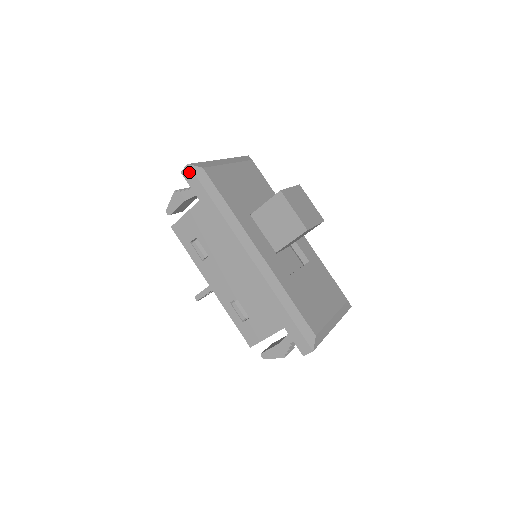
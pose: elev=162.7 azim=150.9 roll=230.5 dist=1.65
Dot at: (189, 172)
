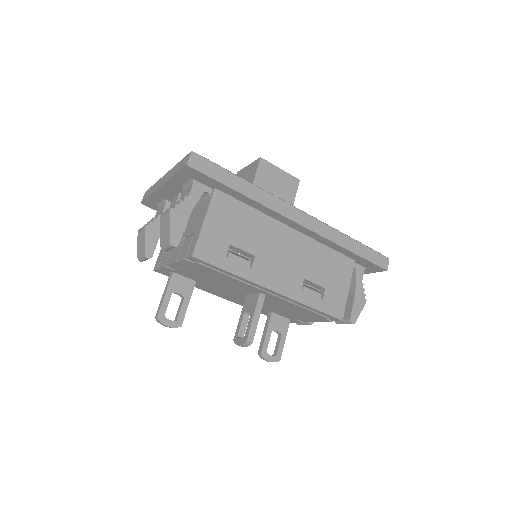
Dot at: (198, 159)
